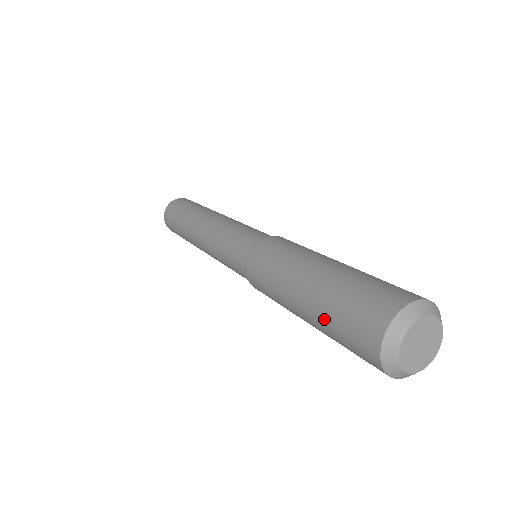
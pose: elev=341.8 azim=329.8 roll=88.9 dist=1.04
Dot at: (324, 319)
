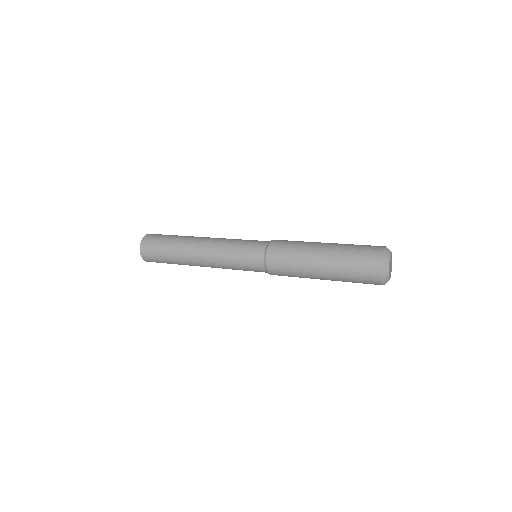
Dot at: (343, 277)
